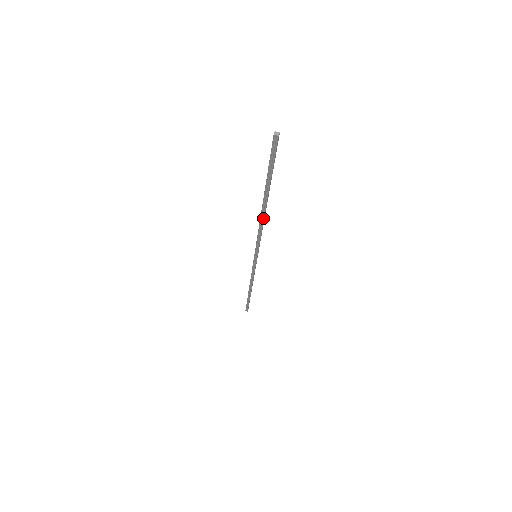
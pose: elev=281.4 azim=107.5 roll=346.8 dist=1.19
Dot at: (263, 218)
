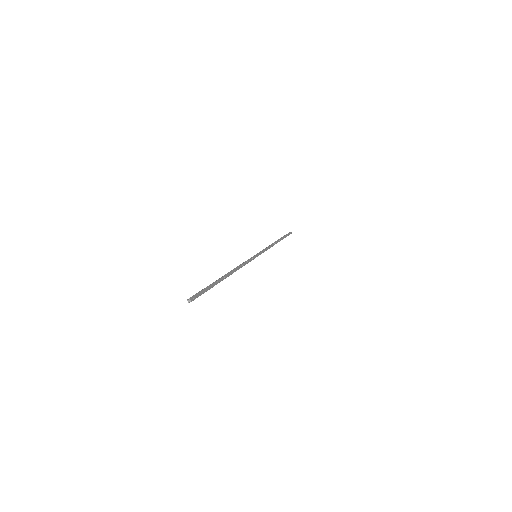
Dot at: occluded
